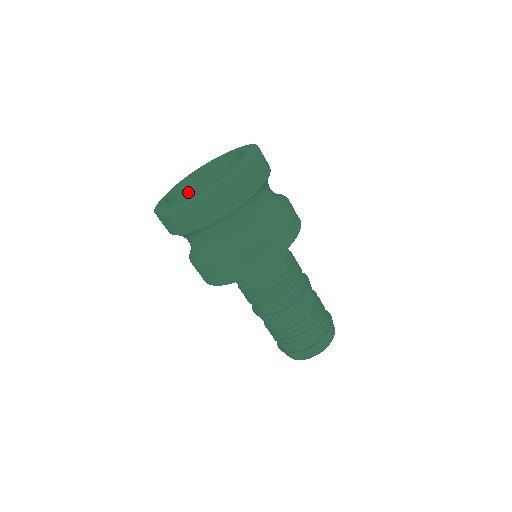
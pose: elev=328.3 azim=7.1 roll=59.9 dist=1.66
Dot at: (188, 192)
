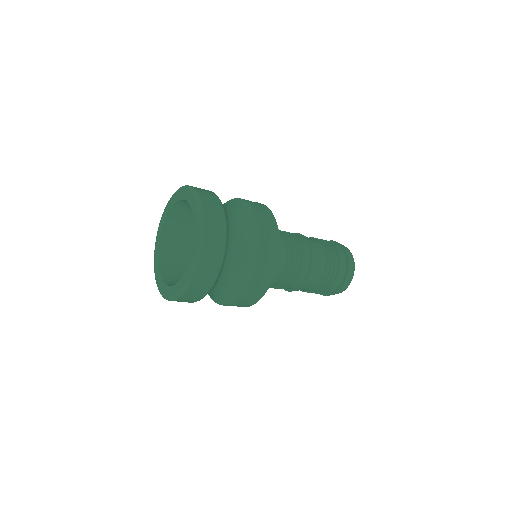
Dot at: (169, 253)
